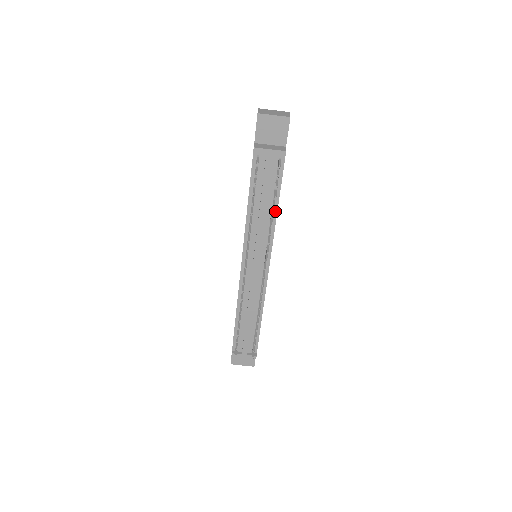
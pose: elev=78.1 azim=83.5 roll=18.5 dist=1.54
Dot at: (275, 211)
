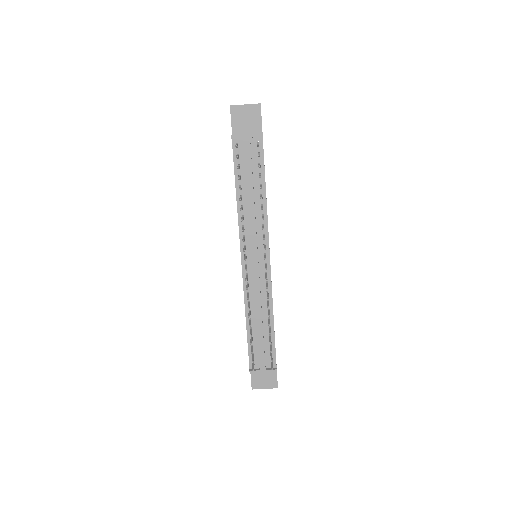
Dot at: (264, 197)
